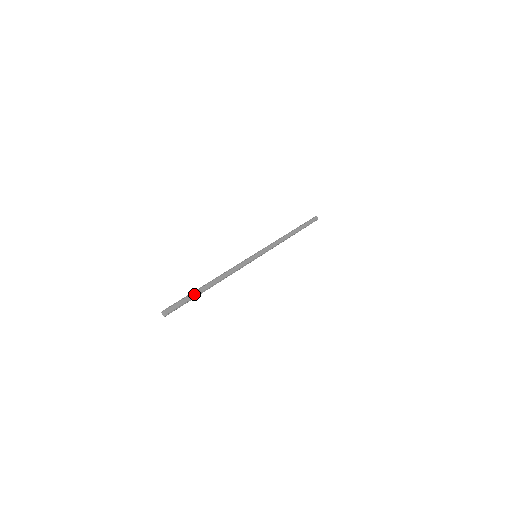
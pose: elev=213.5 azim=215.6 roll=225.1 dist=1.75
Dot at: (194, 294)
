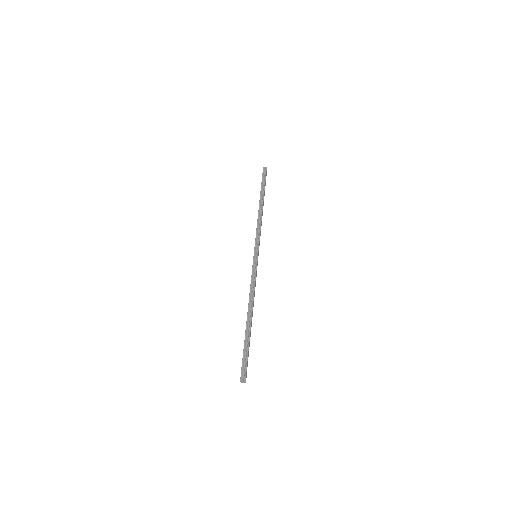
Dot at: (249, 343)
